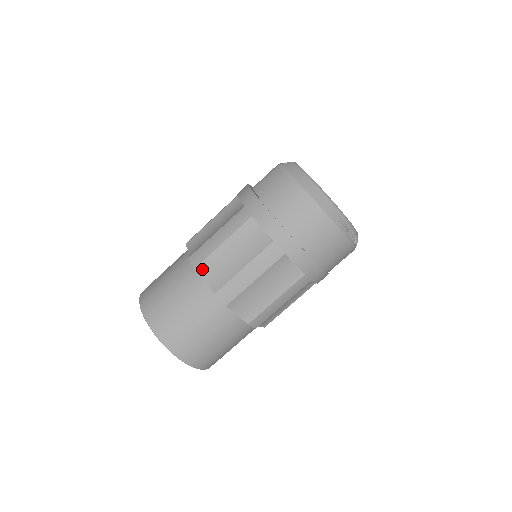
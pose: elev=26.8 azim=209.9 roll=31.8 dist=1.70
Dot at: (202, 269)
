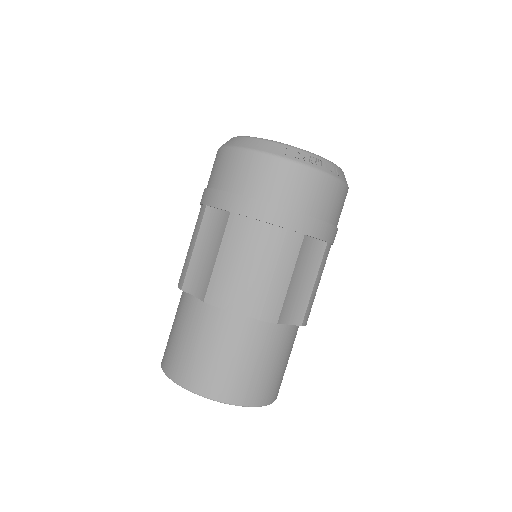
Dot at: (187, 286)
